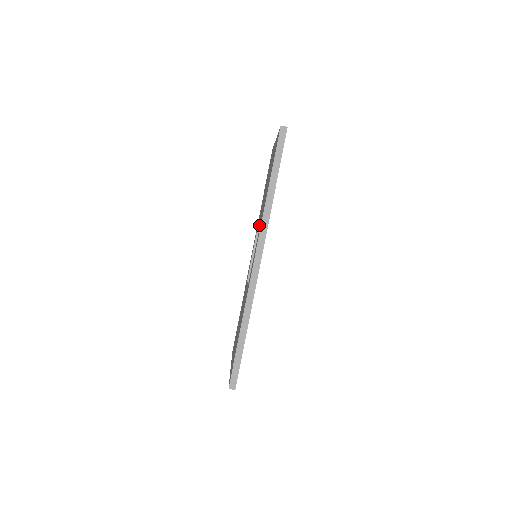
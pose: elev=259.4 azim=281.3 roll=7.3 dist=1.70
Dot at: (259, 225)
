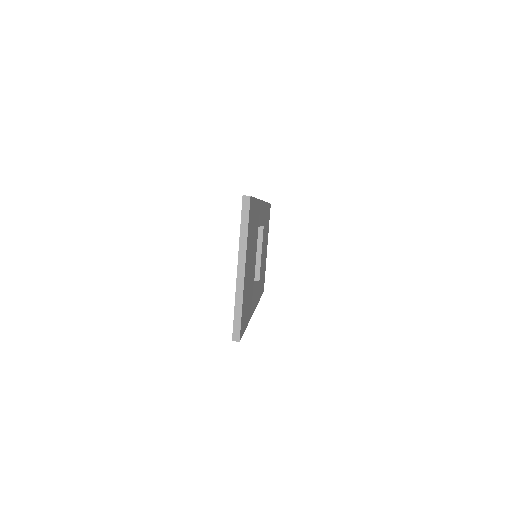
Dot at: (255, 281)
